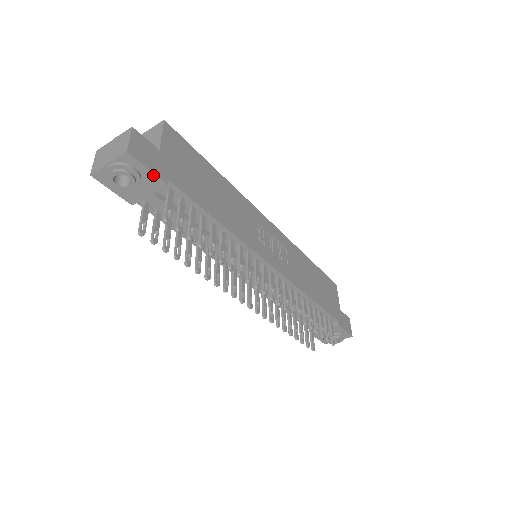
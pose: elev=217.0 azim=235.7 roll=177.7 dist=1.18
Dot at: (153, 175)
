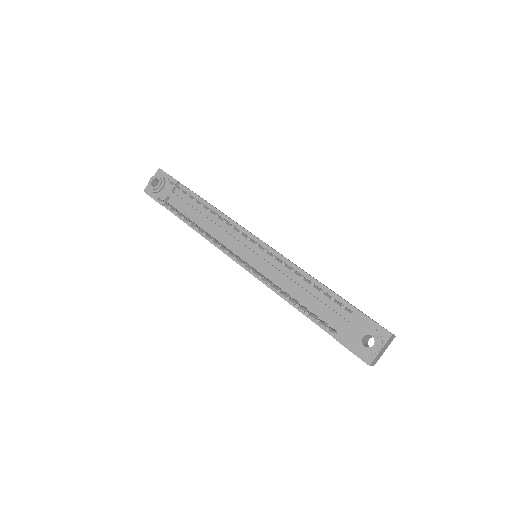
Dot at: (171, 178)
